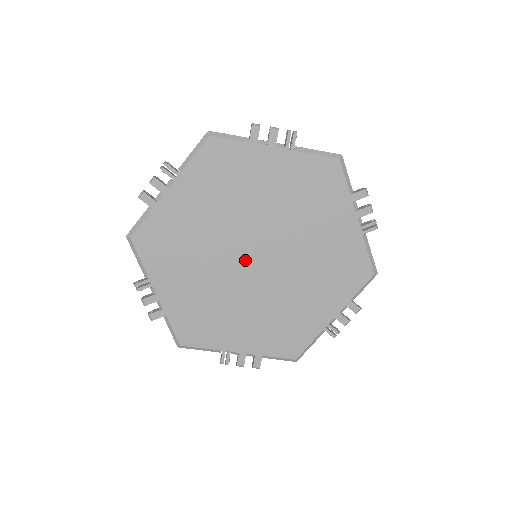
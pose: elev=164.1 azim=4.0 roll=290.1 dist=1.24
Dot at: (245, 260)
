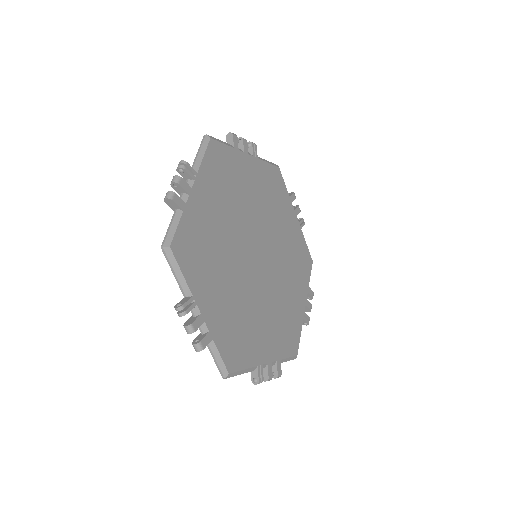
Dot at: (252, 260)
